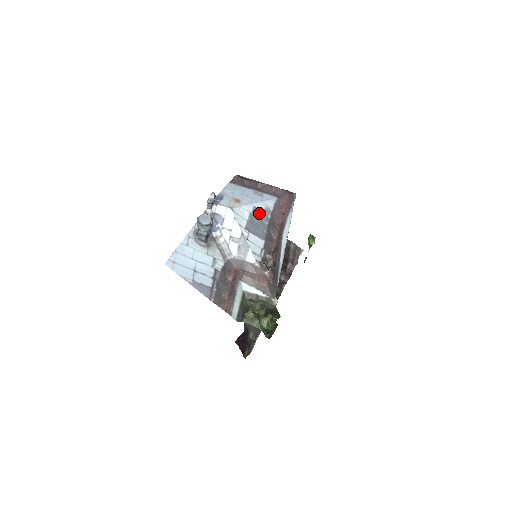
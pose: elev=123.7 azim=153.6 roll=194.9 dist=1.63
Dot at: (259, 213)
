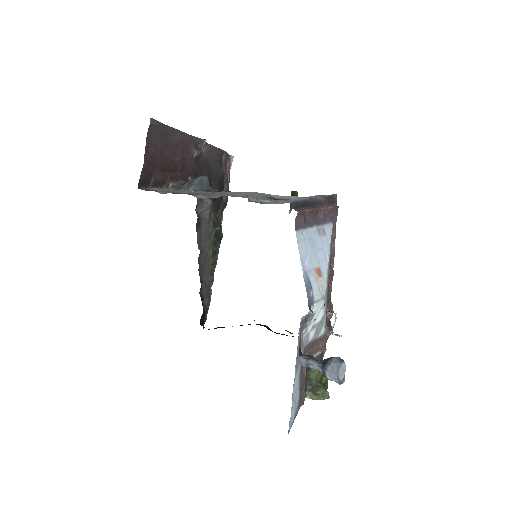
Dot at: occluded
